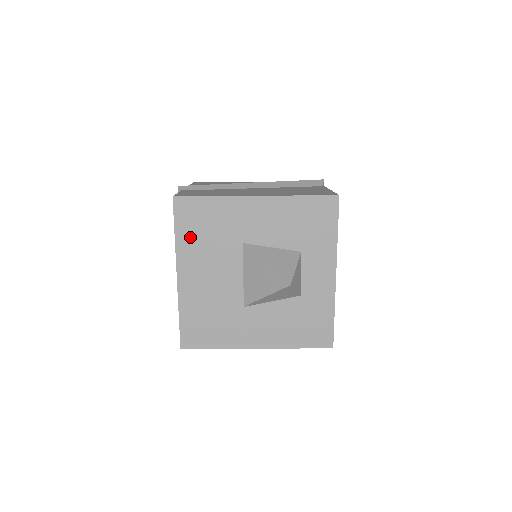
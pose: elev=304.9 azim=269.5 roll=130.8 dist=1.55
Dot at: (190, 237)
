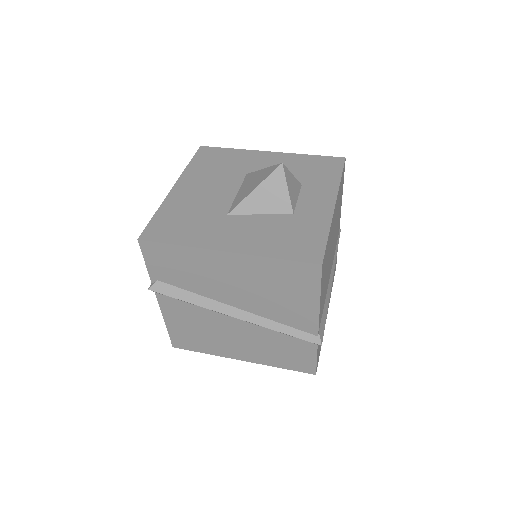
Dot at: (201, 166)
